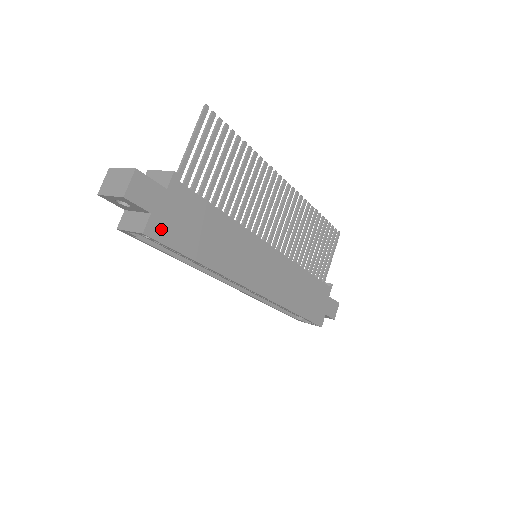
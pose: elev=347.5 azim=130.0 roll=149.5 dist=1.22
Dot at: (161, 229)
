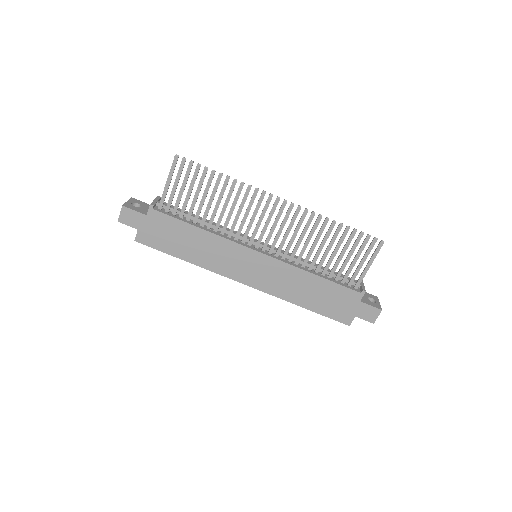
Dot at: (147, 238)
